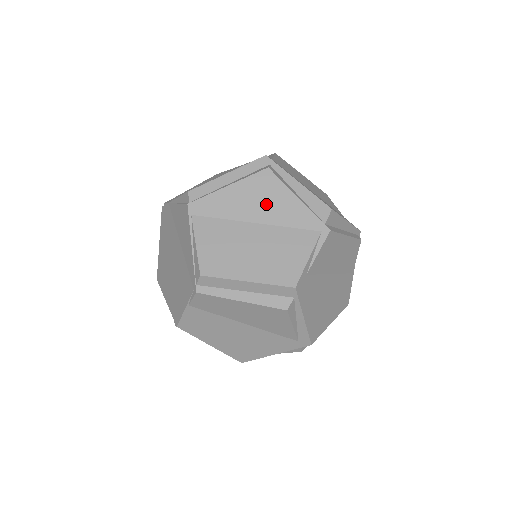
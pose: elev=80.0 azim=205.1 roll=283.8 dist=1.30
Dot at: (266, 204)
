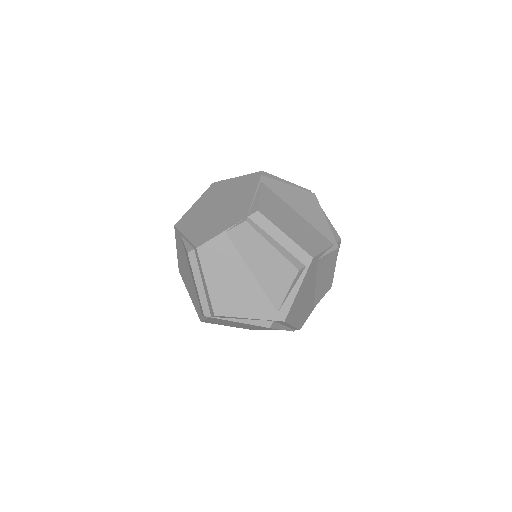
Dot at: (307, 209)
